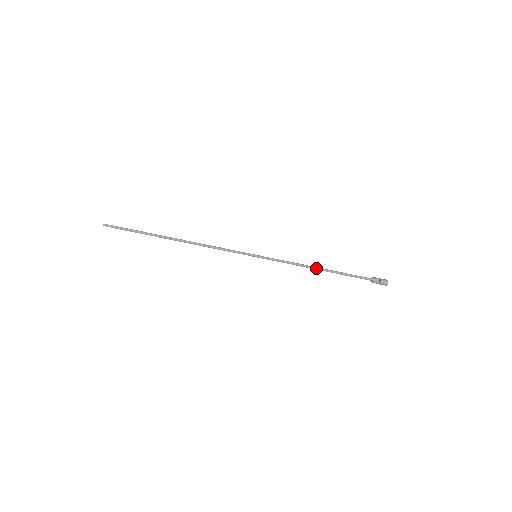
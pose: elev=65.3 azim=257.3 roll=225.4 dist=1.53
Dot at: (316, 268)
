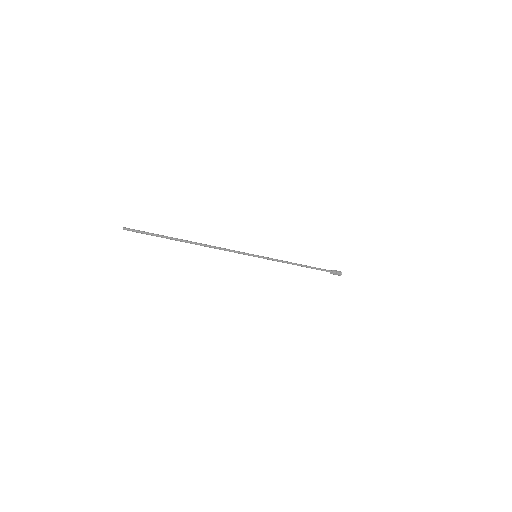
Dot at: (297, 265)
